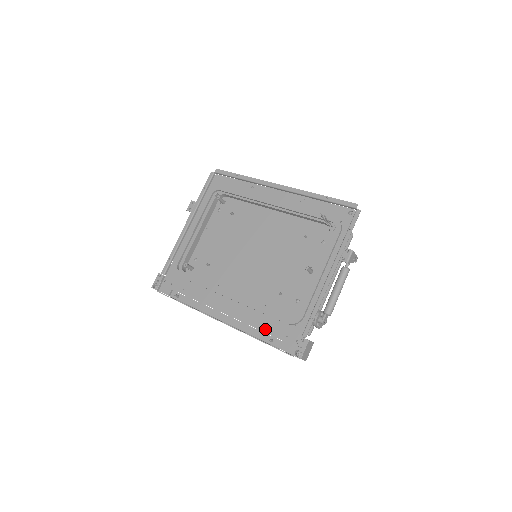
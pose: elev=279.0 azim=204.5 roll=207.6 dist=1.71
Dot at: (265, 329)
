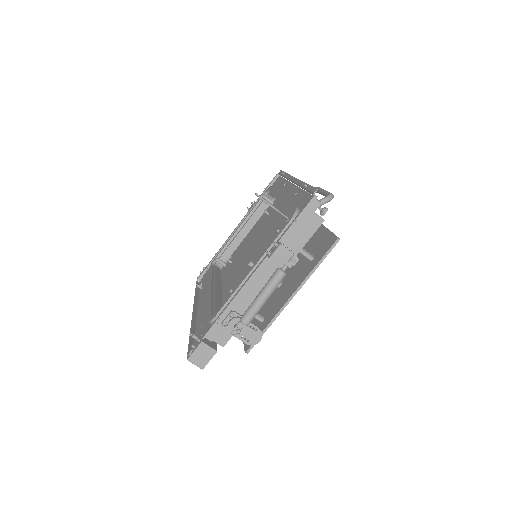
Dot at: (200, 325)
